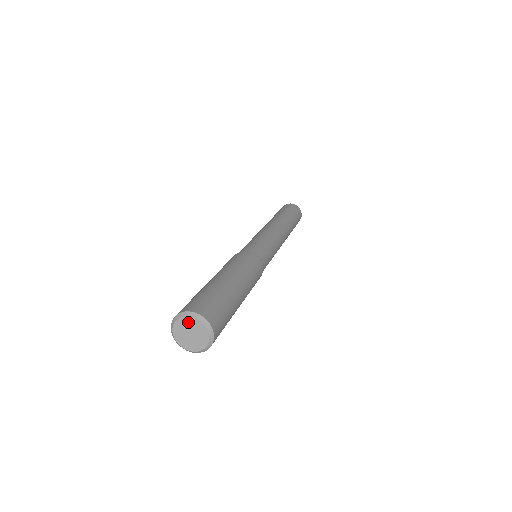
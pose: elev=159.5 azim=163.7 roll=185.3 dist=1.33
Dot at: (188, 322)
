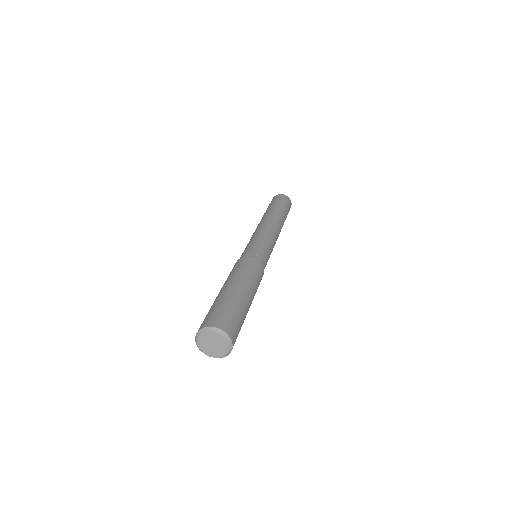
Dot at: (213, 335)
